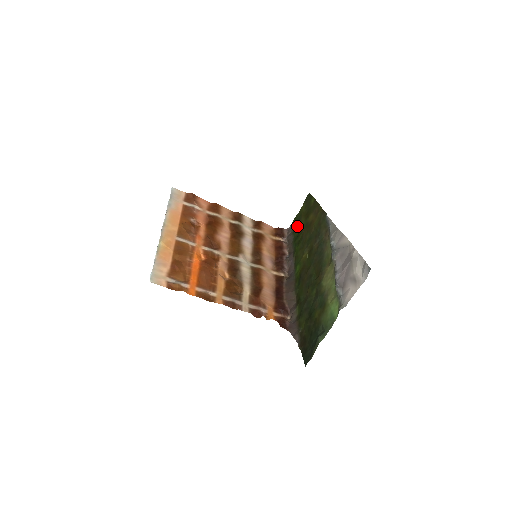
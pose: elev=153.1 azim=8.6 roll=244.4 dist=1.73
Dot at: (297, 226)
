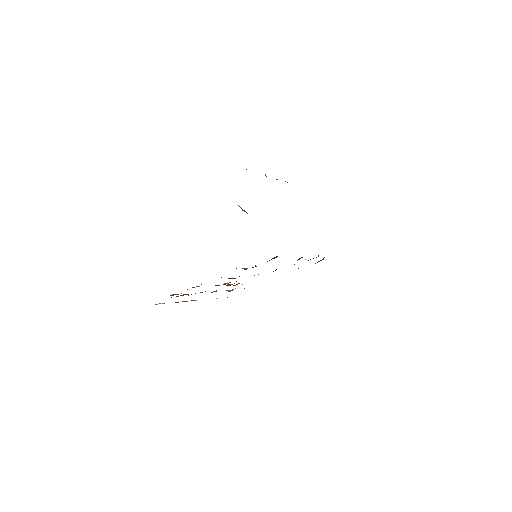
Dot at: occluded
